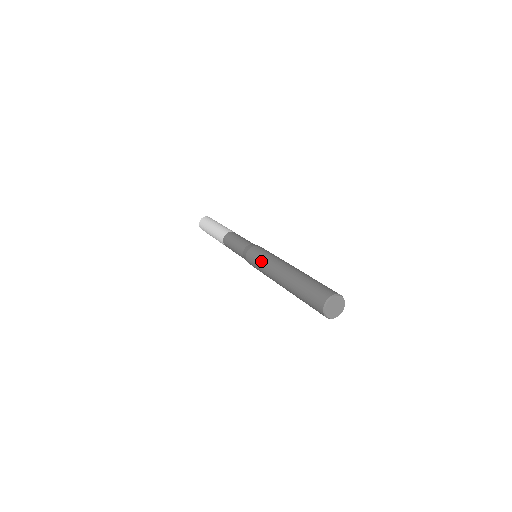
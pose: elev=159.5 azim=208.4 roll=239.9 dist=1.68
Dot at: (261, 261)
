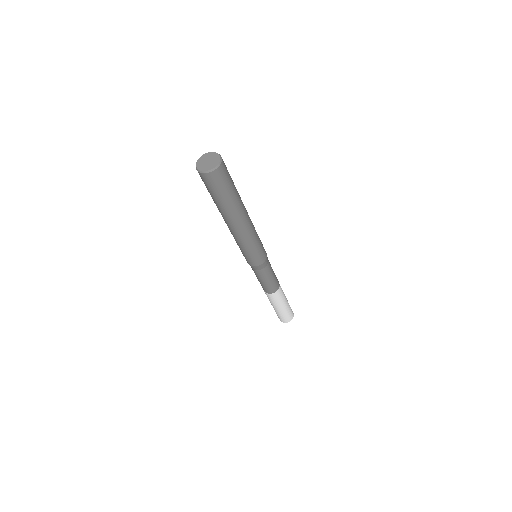
Dot at: occluded
